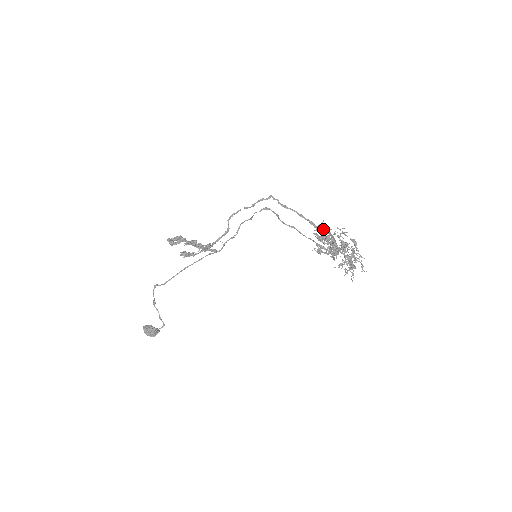
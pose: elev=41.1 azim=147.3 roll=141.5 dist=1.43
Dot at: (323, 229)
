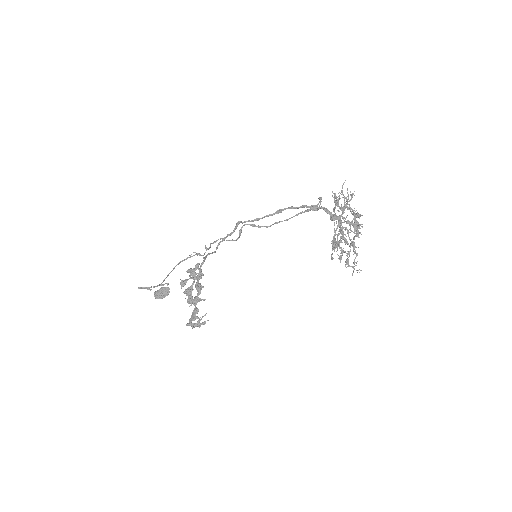
Dot at: (339, 245)
